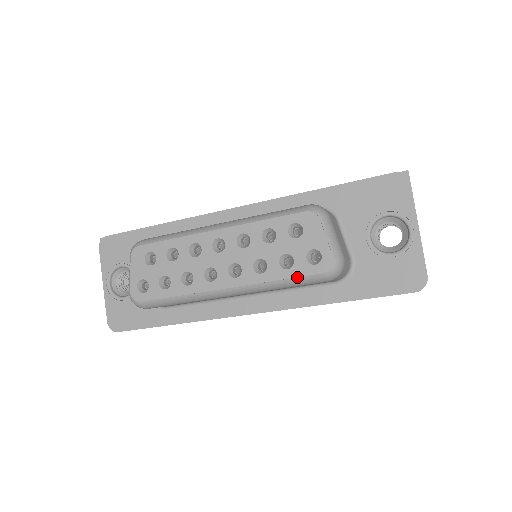
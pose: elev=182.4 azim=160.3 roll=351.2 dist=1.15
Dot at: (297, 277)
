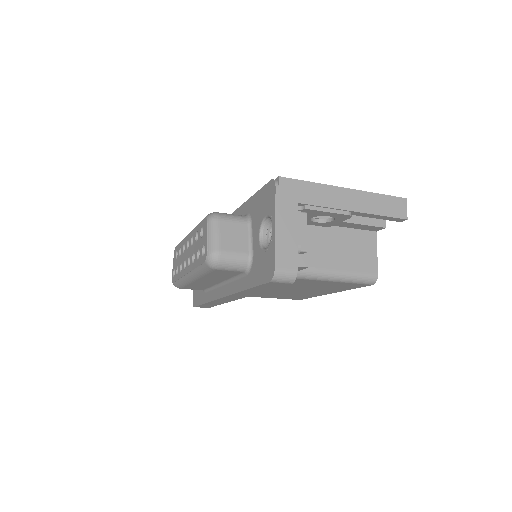
Dot at: (200, 266)
